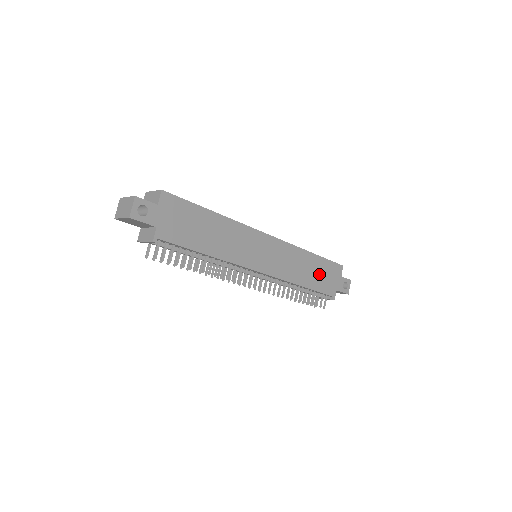
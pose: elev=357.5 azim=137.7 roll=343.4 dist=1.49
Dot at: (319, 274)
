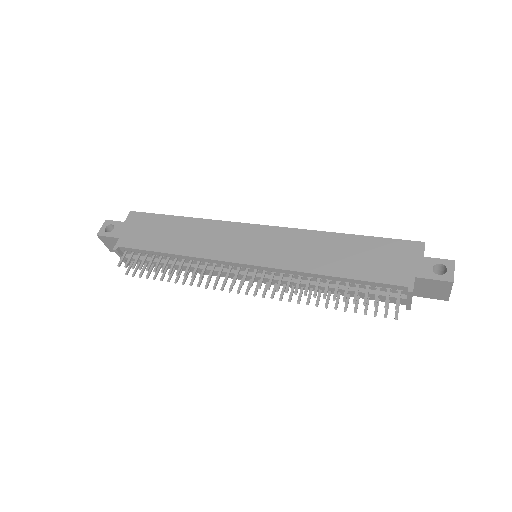
Dot at: (364, 258)
